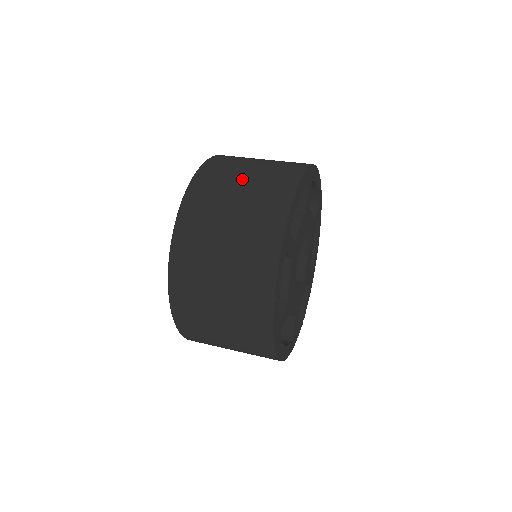
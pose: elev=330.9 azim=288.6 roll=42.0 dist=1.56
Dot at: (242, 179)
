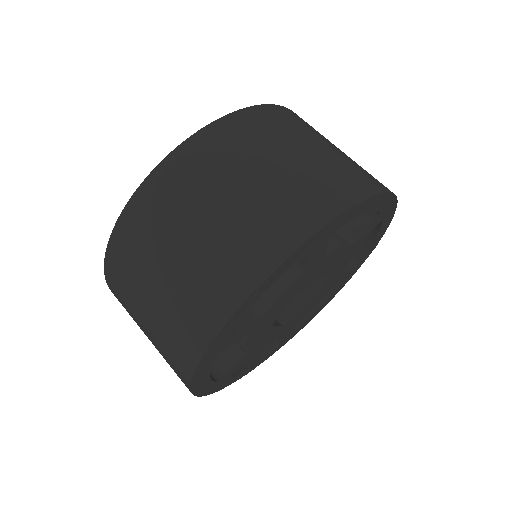
Dot at: (320, 144)
